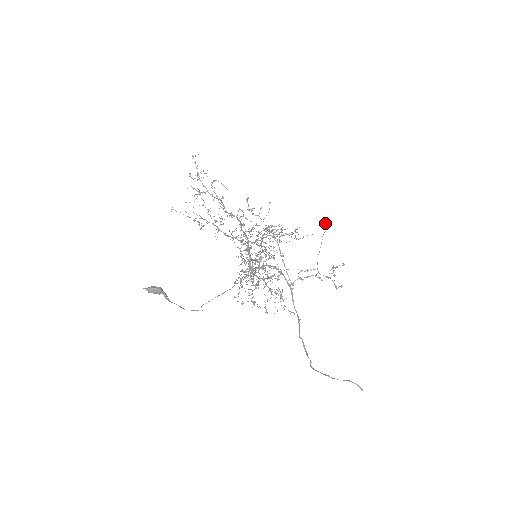
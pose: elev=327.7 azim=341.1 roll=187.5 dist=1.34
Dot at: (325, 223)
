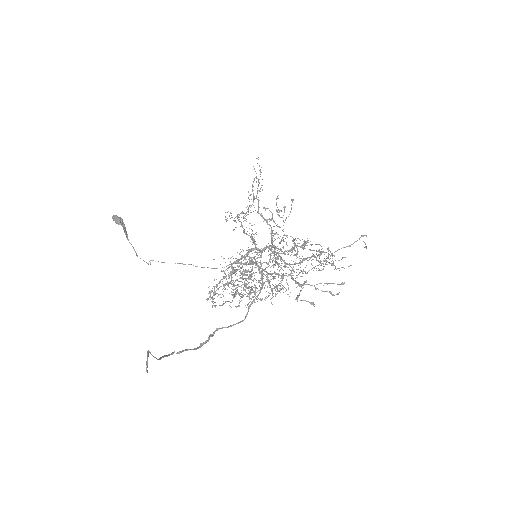
Dot at: (359, 238)
